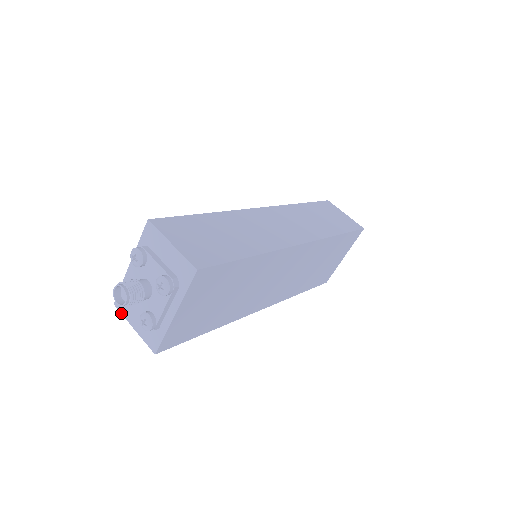
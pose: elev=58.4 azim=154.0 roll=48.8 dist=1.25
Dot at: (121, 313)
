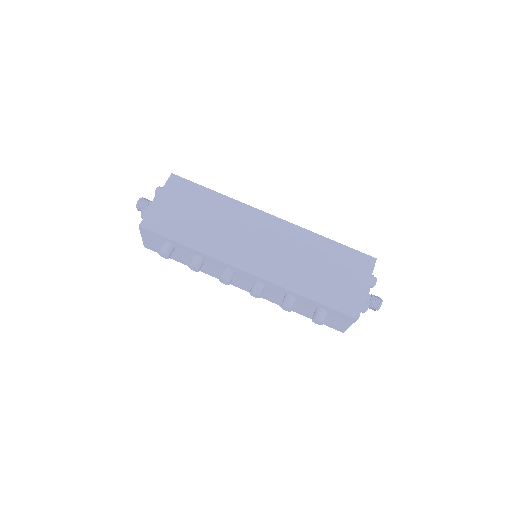
Dot at: (143, 243)
